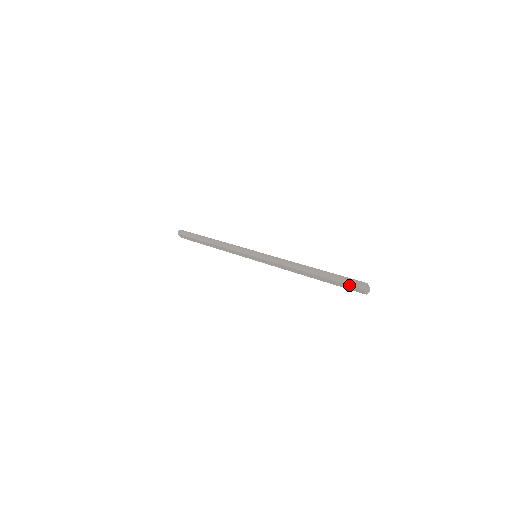
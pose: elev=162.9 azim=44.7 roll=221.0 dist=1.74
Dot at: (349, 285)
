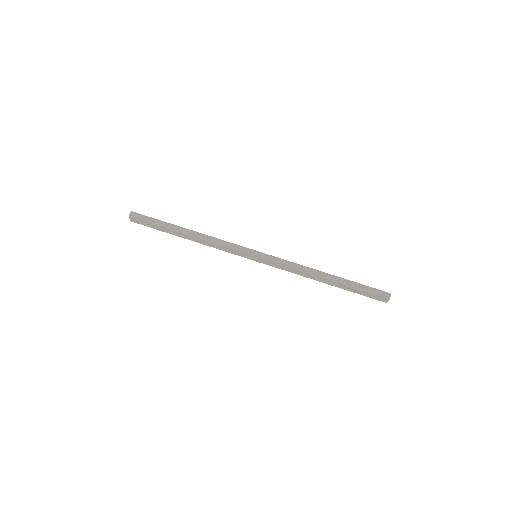
Dot at: (375, 294)
